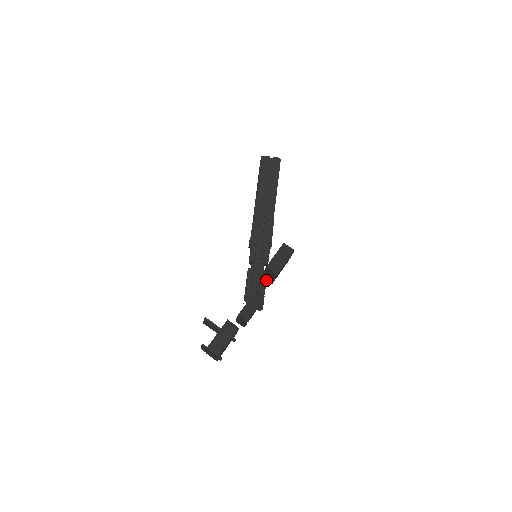
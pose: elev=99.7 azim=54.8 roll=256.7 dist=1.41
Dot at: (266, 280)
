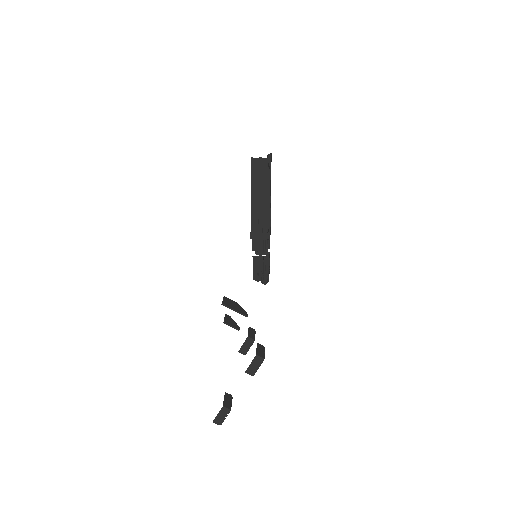
Dot at: occluded
